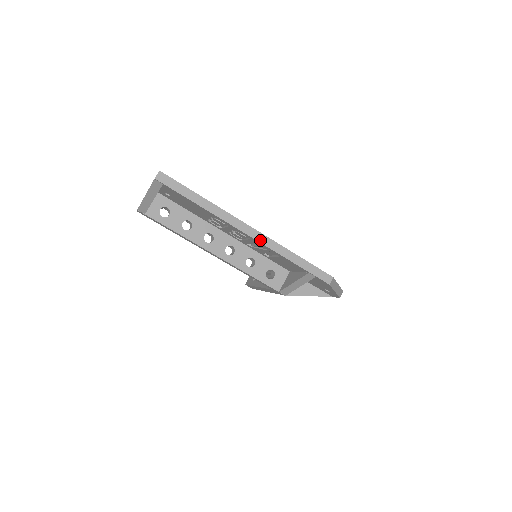
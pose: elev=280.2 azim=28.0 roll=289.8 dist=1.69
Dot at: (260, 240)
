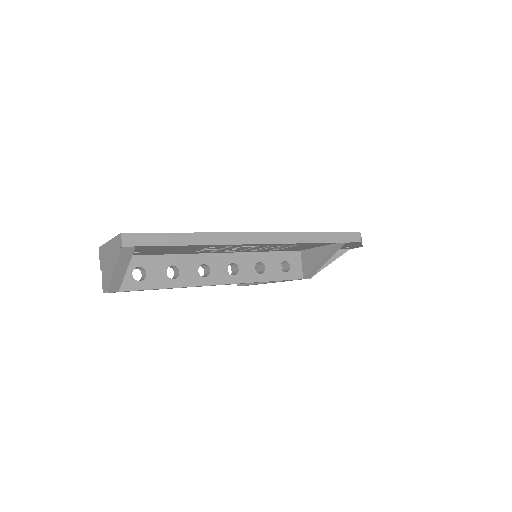
Dot at: (275, 241)
